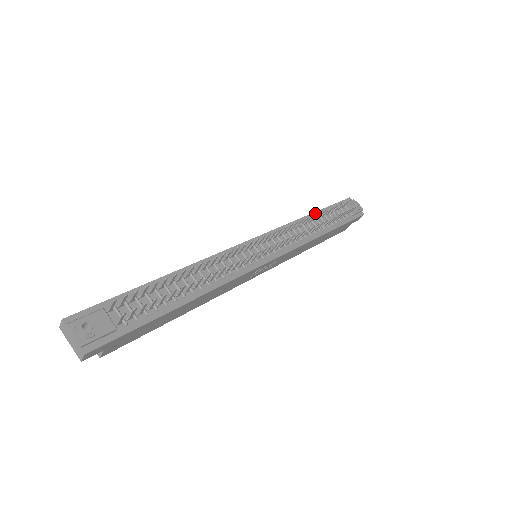
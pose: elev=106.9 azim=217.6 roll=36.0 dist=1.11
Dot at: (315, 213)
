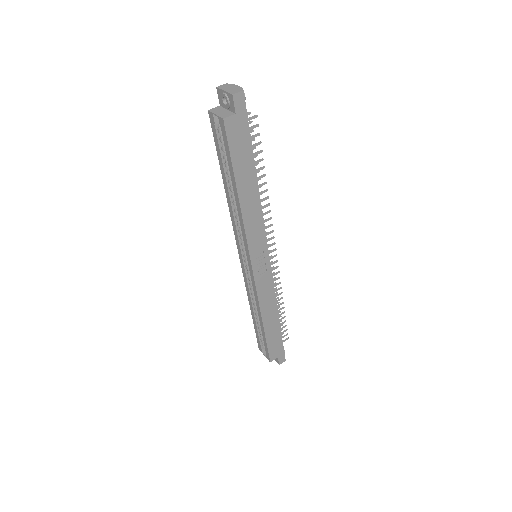
Dot at: occluded
